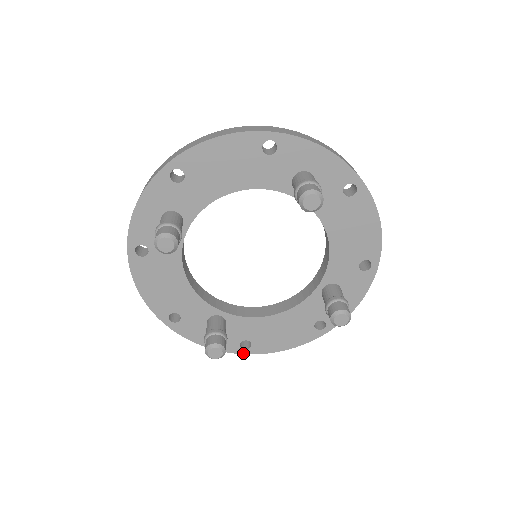
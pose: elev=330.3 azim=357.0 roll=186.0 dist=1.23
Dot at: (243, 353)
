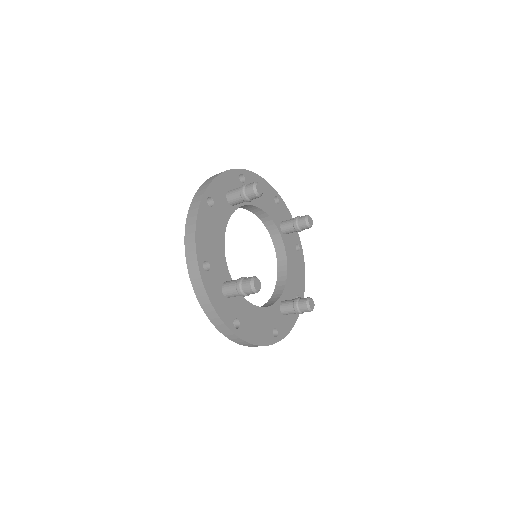
Dot at: (233, 331)
